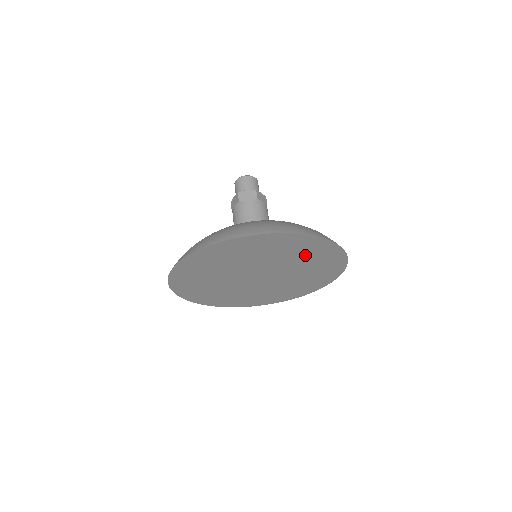
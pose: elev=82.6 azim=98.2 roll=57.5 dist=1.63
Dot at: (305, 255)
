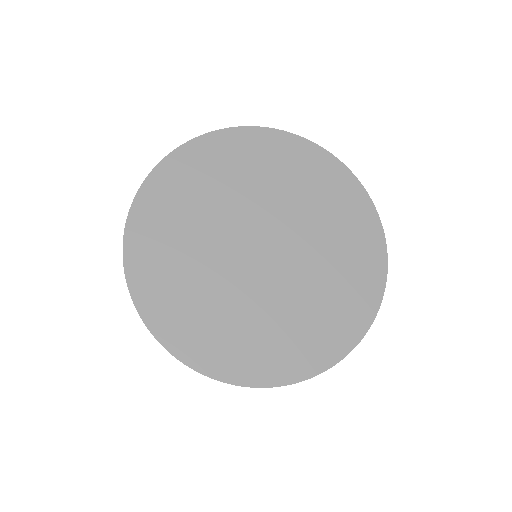
Dot at: (303, 182)
